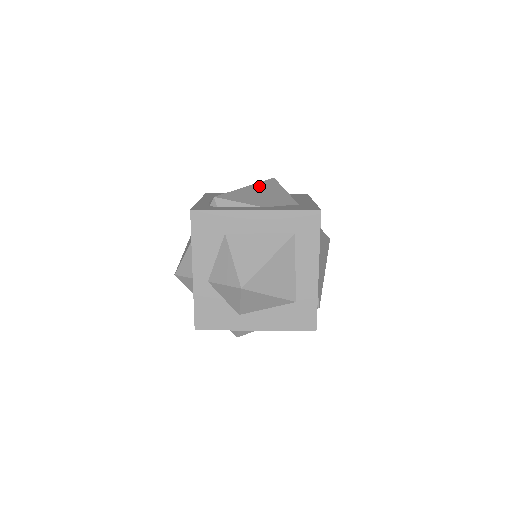
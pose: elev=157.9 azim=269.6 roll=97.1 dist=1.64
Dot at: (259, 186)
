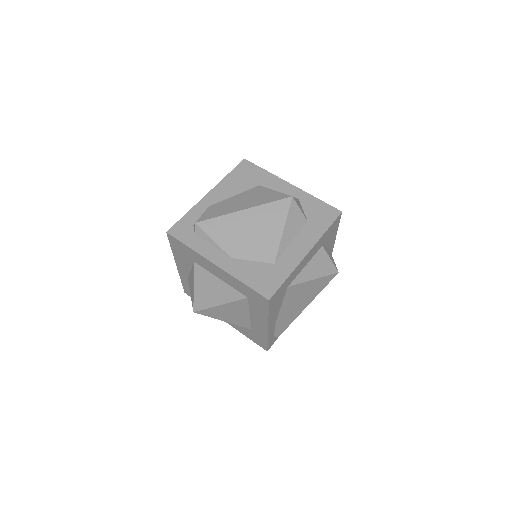
Dot at: (259, 213)
